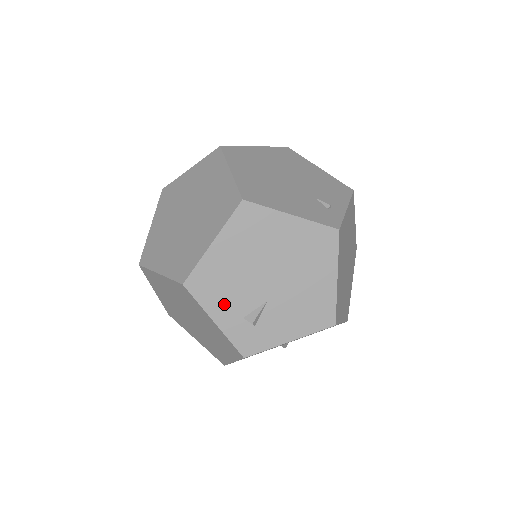
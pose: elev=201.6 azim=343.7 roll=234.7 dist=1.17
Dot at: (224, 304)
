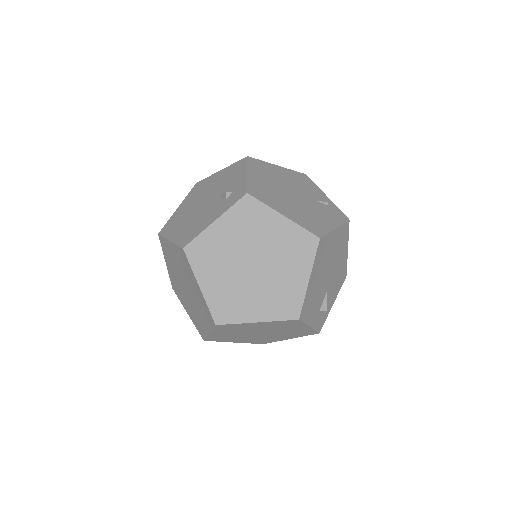
Dot at: (313, 312)
